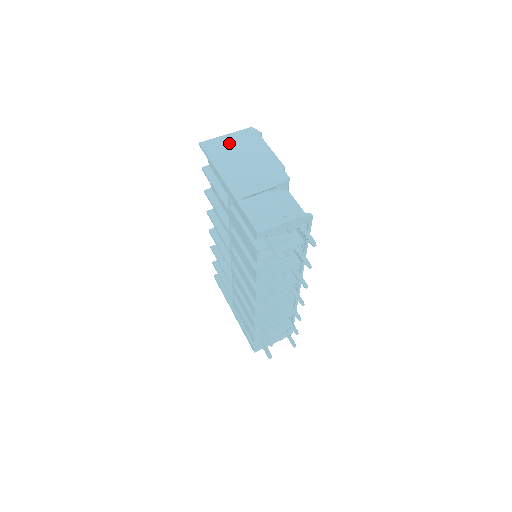
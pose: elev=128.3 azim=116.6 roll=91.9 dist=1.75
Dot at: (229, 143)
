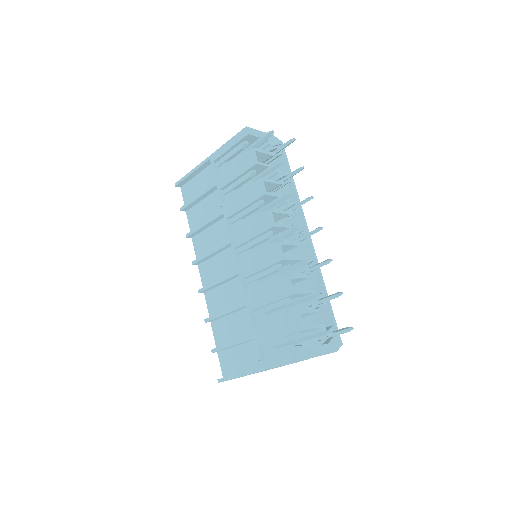
Dot at: occluded
